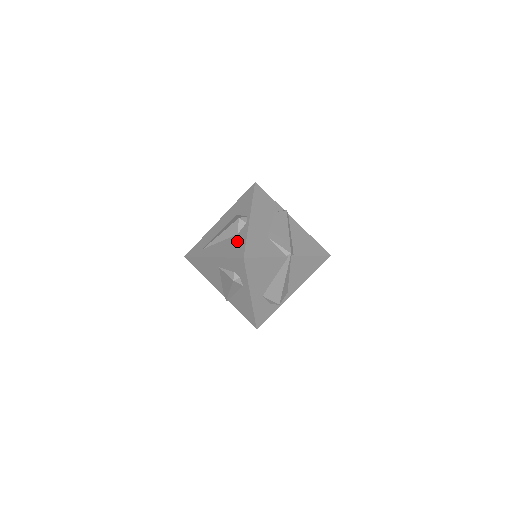
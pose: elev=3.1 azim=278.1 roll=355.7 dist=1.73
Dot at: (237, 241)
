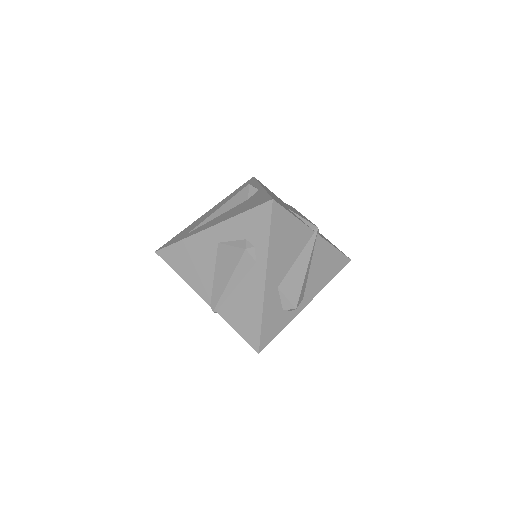
Dot at: (251, 200)
